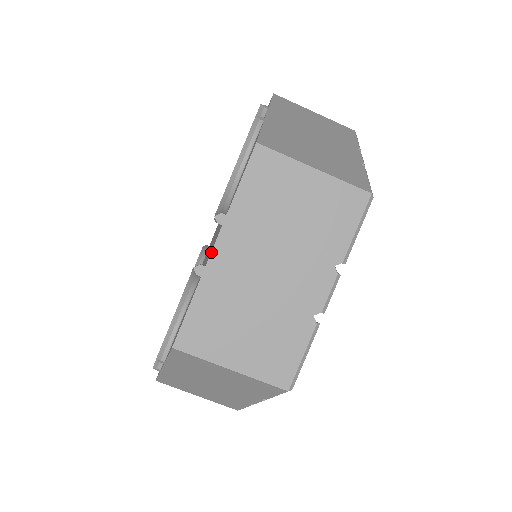
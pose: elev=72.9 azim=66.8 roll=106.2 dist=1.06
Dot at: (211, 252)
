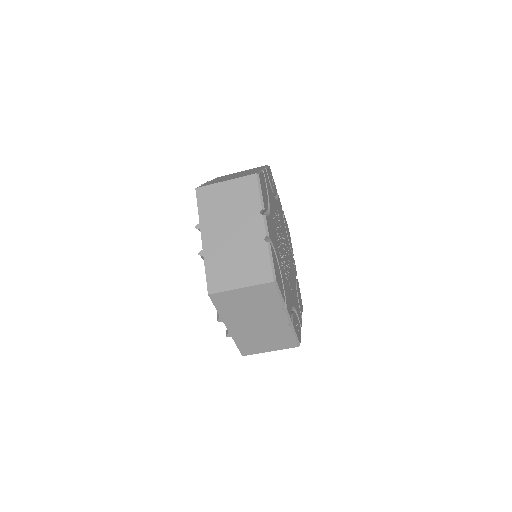
Dot at: occluded
